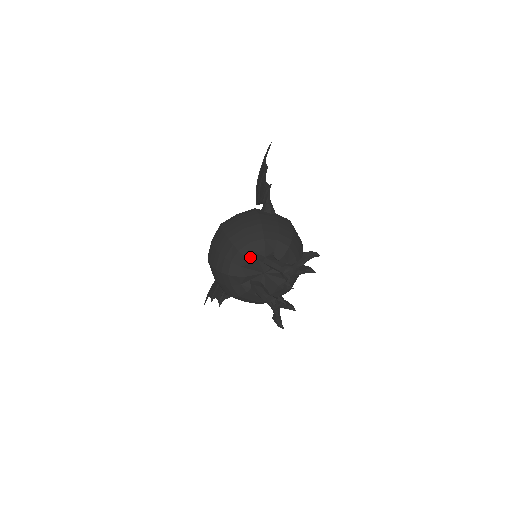
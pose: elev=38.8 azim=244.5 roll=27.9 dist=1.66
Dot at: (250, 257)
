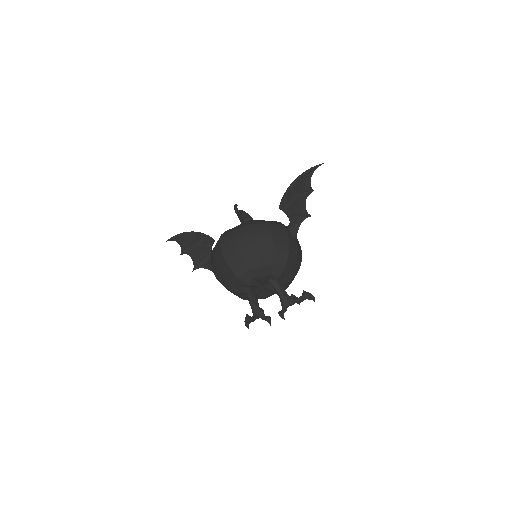
Dot at: (266, 276)
